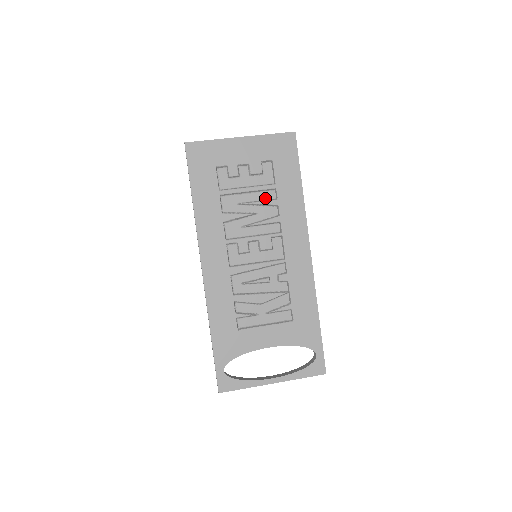
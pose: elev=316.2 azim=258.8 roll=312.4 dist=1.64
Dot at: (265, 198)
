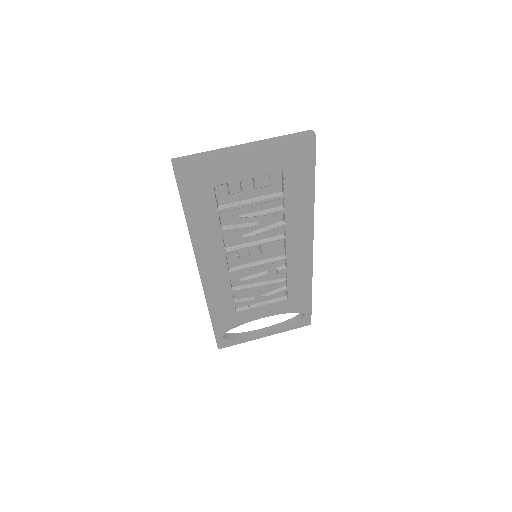
Dot at: (270, 207)
